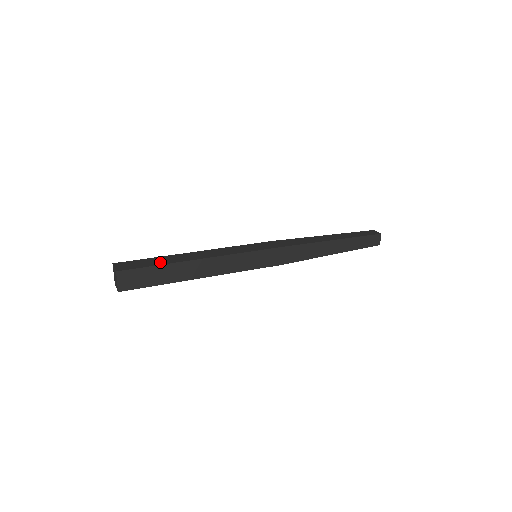
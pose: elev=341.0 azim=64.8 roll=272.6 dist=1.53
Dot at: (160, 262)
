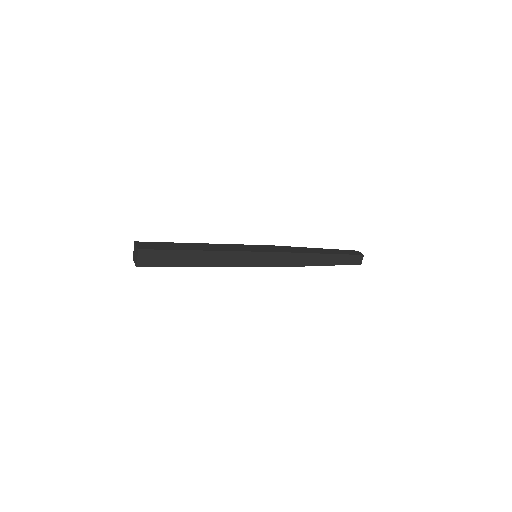
Dot at: (176, 247)
